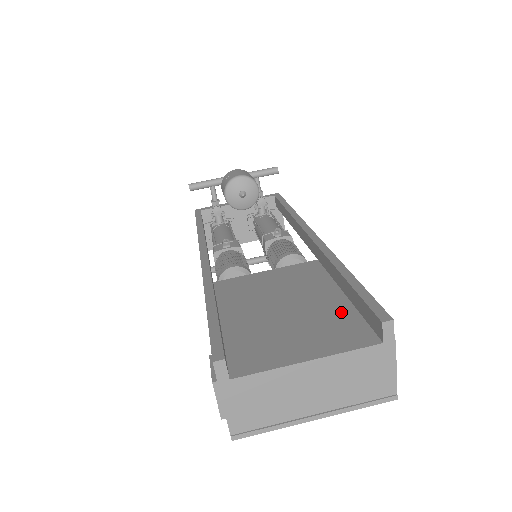
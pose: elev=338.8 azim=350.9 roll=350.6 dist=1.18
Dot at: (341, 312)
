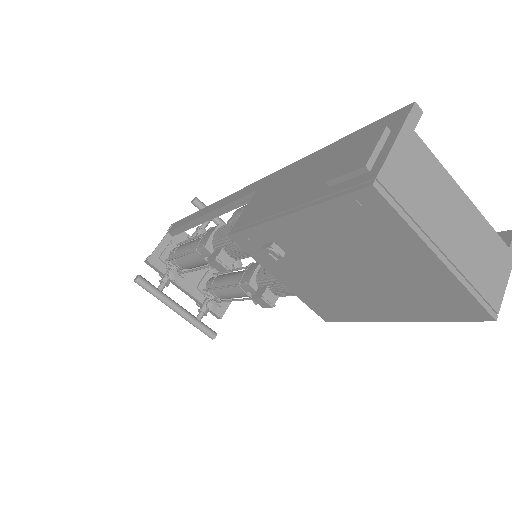
Dot at: occluded
